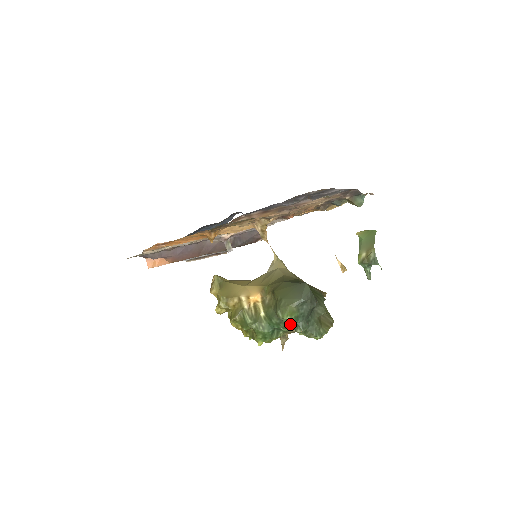
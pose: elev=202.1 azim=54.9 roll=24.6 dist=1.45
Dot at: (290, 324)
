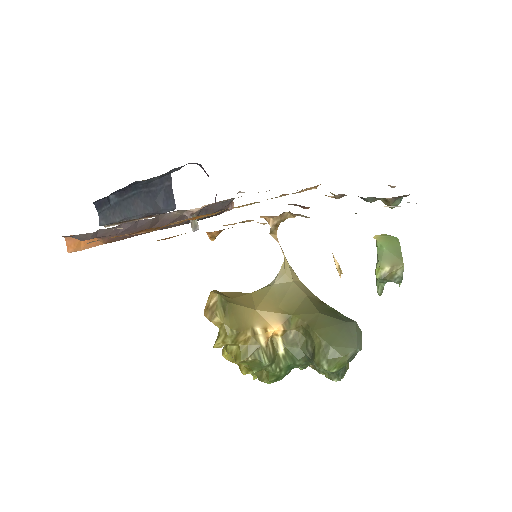
Dot at: (326, 372)
